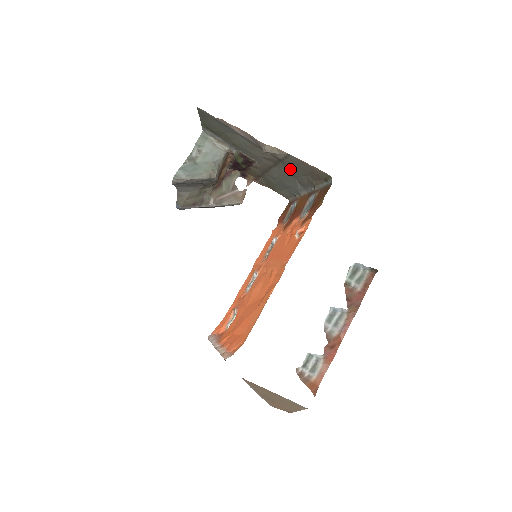
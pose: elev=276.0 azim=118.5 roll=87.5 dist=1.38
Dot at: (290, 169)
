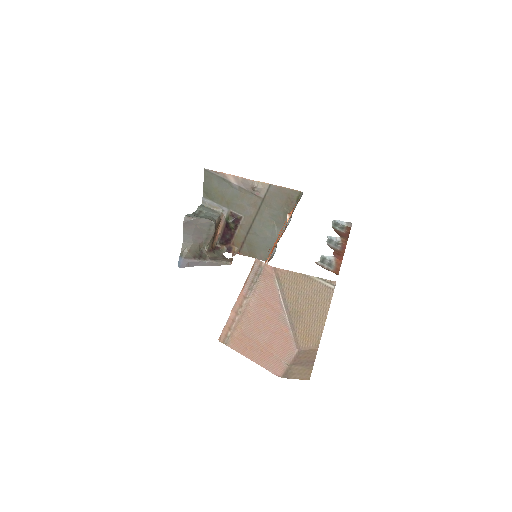
Dot at: (270, 208)
